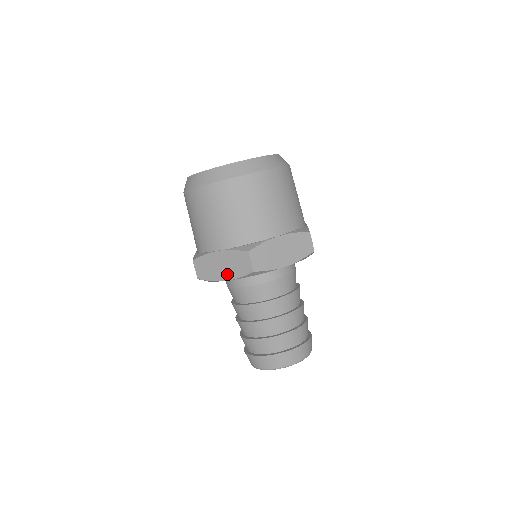
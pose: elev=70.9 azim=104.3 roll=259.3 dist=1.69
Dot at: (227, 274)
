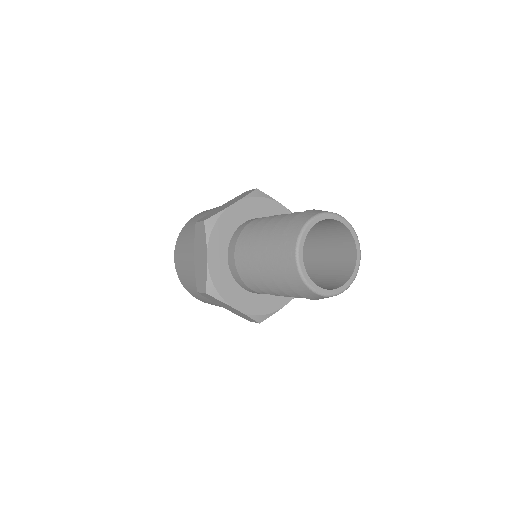
Dot at: (204, 253)
